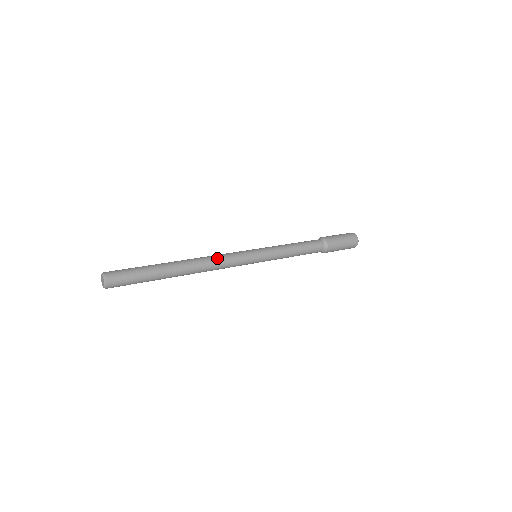
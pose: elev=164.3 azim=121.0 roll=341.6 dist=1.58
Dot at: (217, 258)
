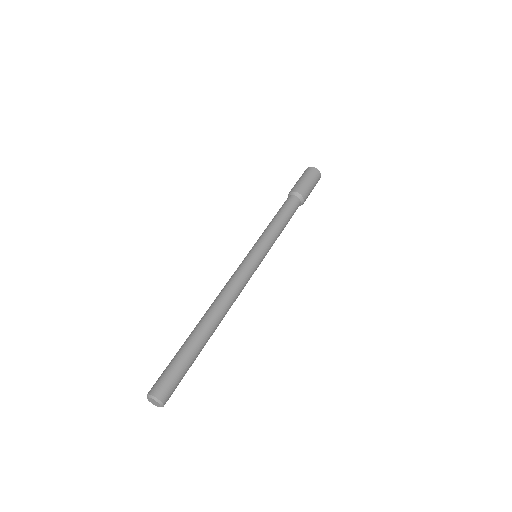
Dot at: (232, 289)
